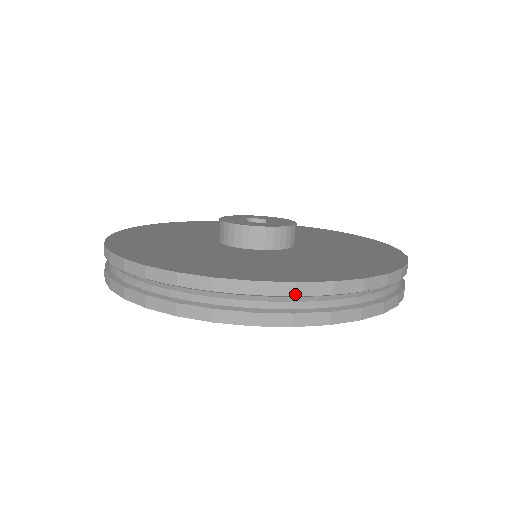
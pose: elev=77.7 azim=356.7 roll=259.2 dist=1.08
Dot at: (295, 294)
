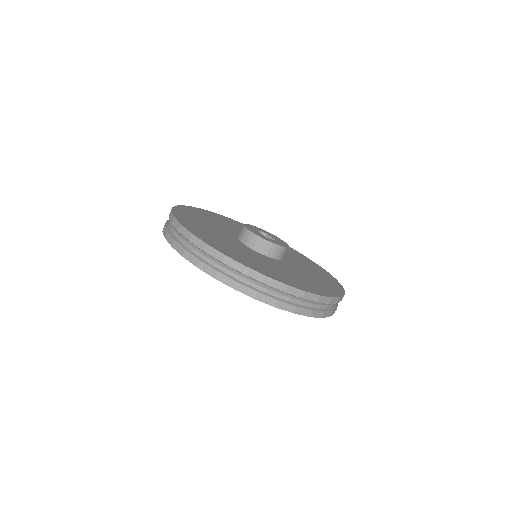
Dot at: (318, 301)
